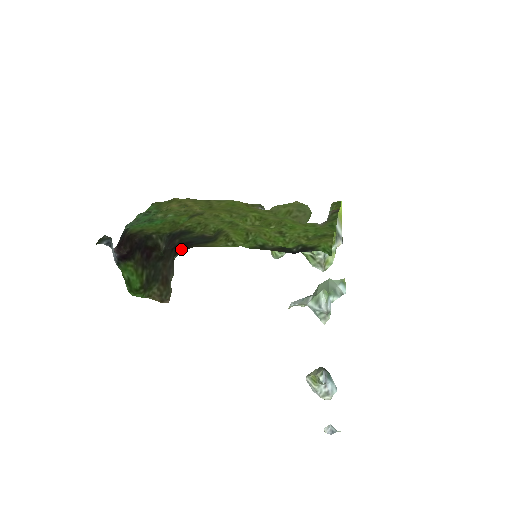
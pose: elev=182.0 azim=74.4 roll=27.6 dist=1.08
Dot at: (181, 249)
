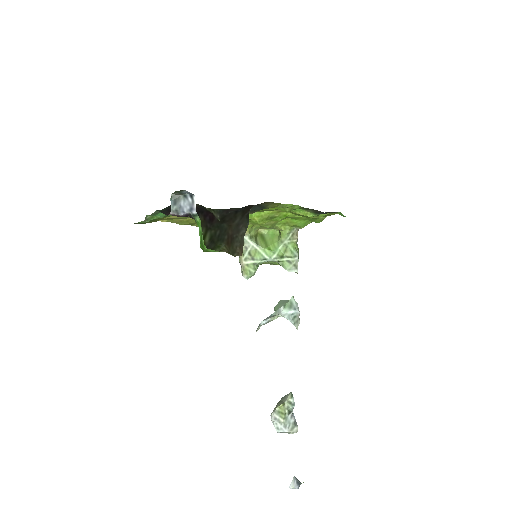
Dot at: (253, 205)
